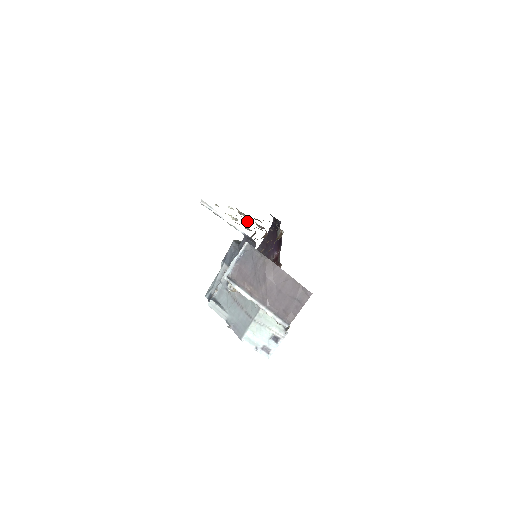
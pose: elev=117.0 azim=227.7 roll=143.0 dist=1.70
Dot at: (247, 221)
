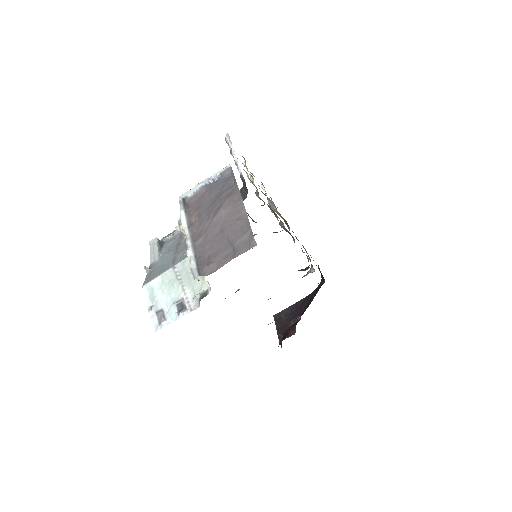
Dot at: occluded
